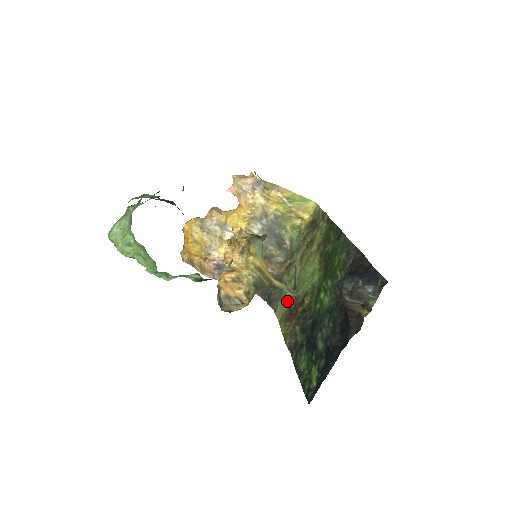
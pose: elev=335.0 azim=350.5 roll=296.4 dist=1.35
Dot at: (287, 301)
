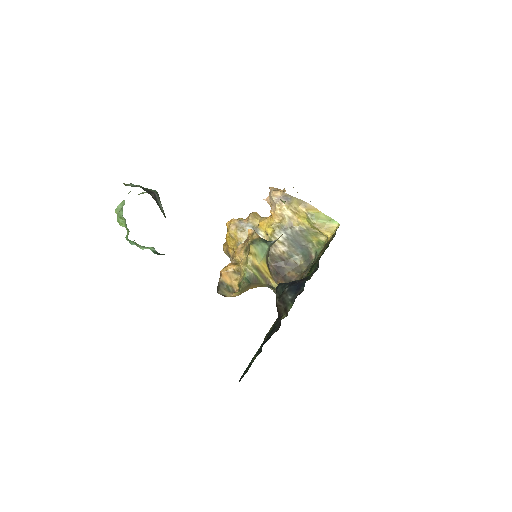
Dot at: occluded
